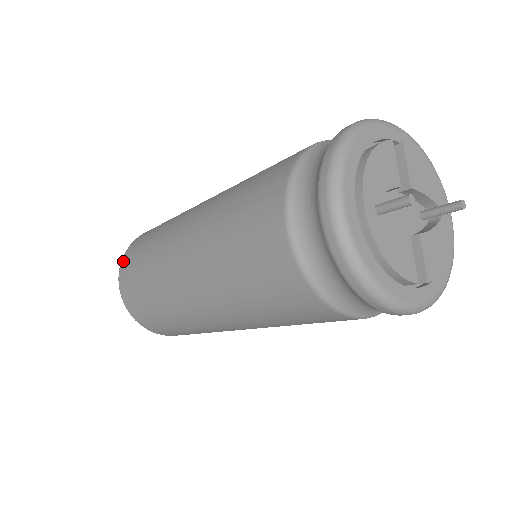
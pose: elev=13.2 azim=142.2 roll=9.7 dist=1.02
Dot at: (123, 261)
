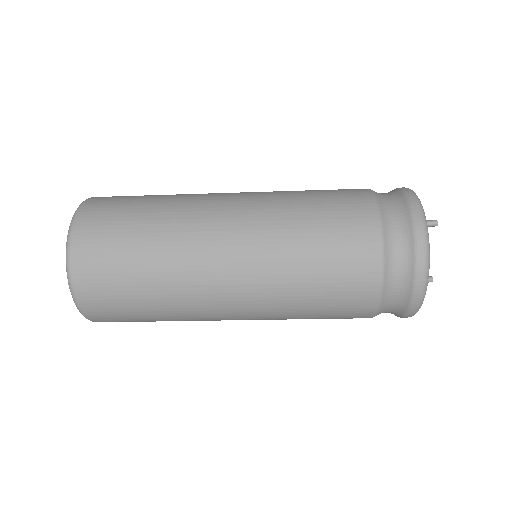
Dot at: occluded
